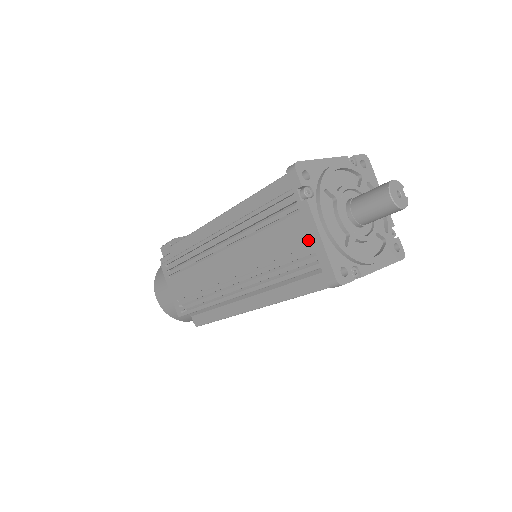
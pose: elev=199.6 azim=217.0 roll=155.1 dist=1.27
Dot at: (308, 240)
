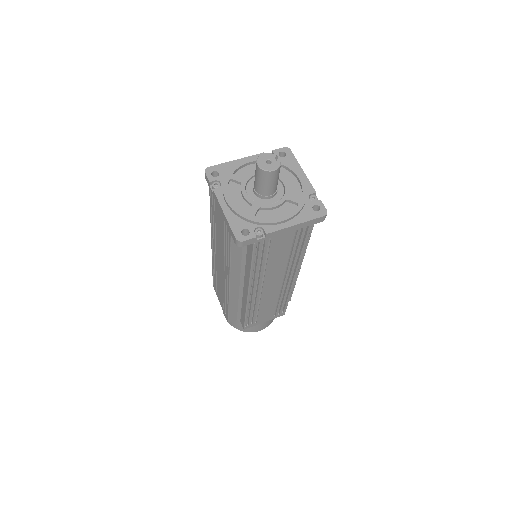
Dot at: (222, 218)
